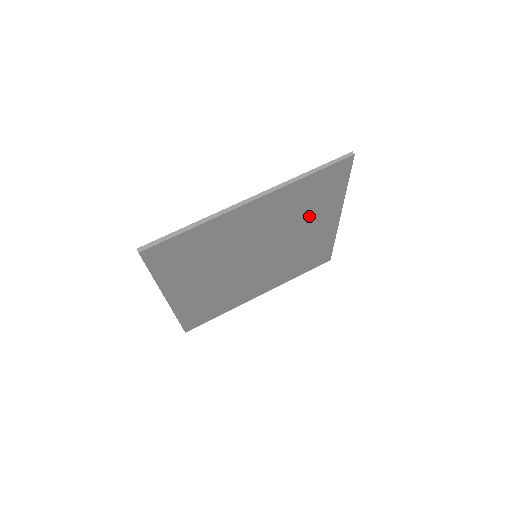
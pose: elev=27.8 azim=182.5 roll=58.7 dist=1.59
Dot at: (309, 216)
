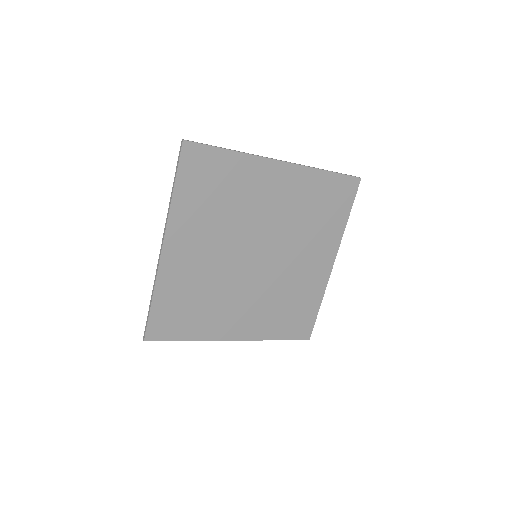
Dot at: (242, 196)
